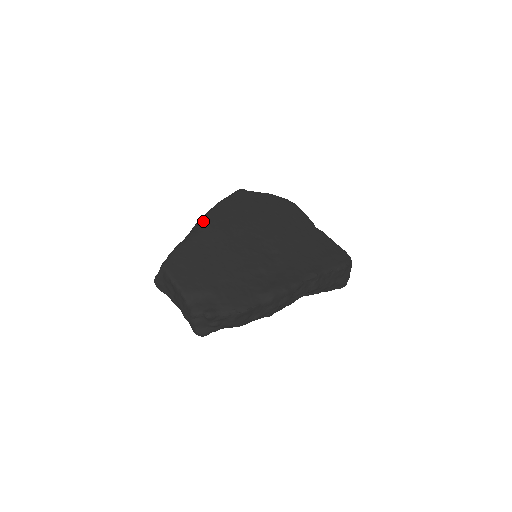
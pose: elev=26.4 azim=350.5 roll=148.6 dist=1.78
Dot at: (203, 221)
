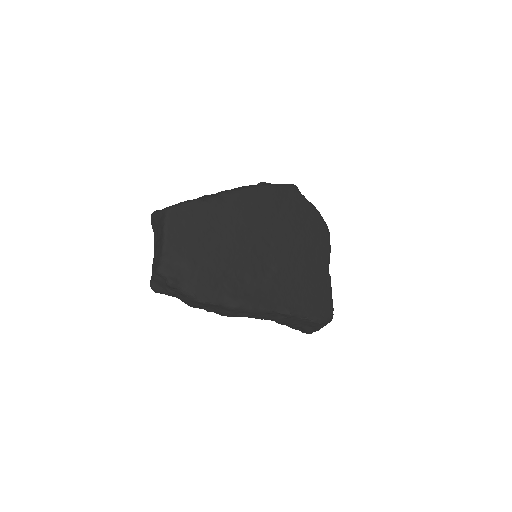
Dot at: (236, 193)
